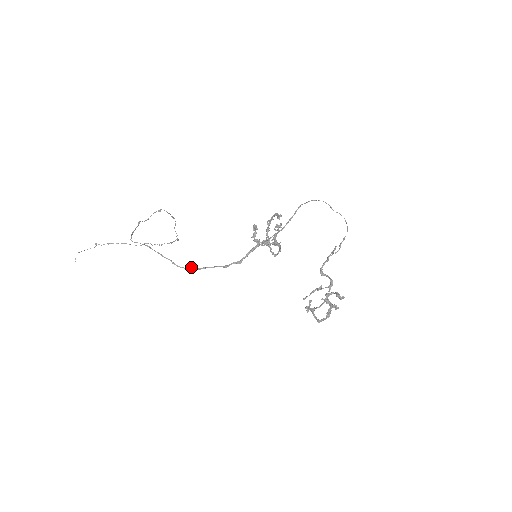
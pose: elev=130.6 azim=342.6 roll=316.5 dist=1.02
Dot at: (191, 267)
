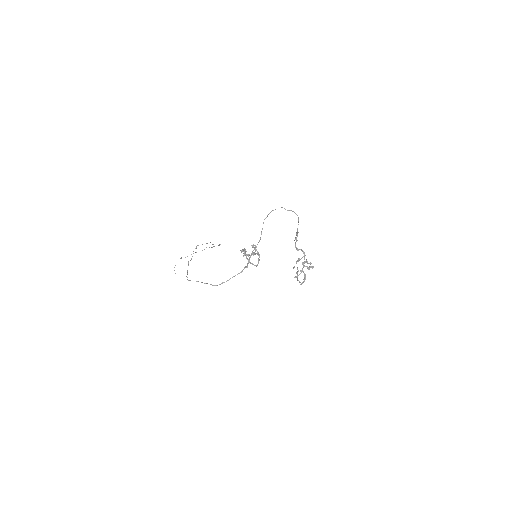
Dot at: (223, 282)
